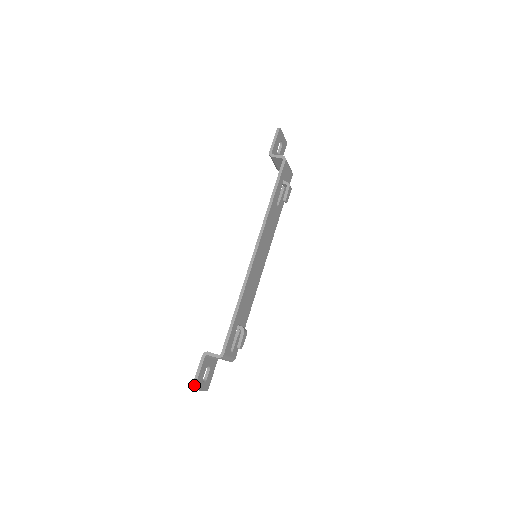
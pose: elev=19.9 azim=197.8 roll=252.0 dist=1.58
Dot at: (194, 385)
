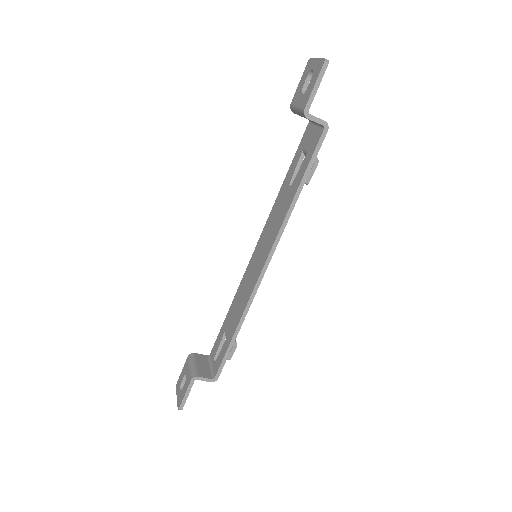
Dot at: (182, 408)
